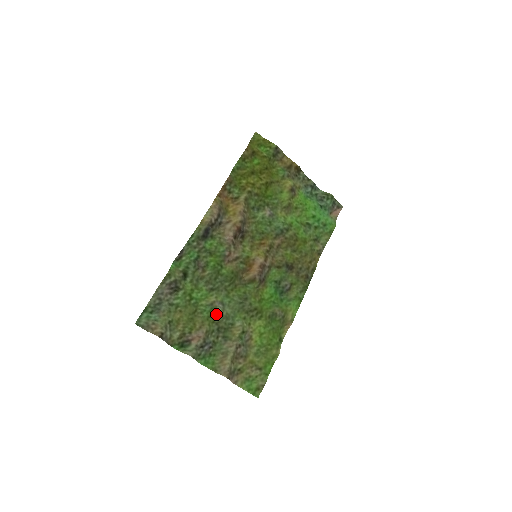
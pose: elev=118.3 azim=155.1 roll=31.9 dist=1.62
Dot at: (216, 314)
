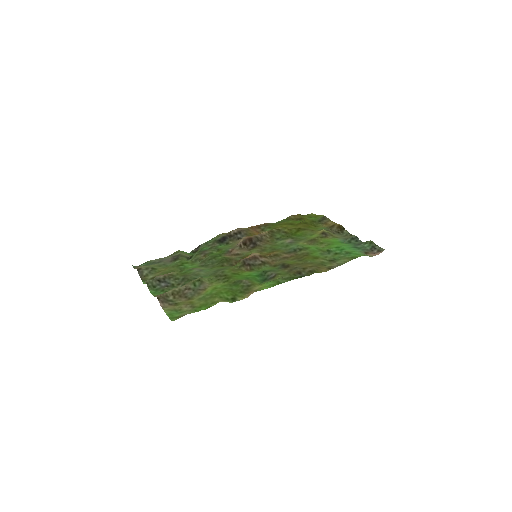
Dot at: (190, 272)
